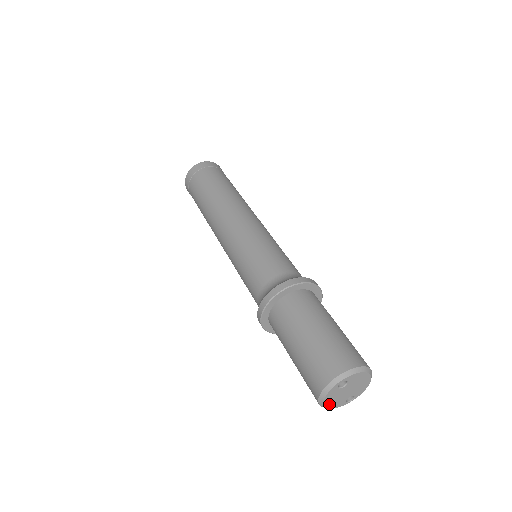
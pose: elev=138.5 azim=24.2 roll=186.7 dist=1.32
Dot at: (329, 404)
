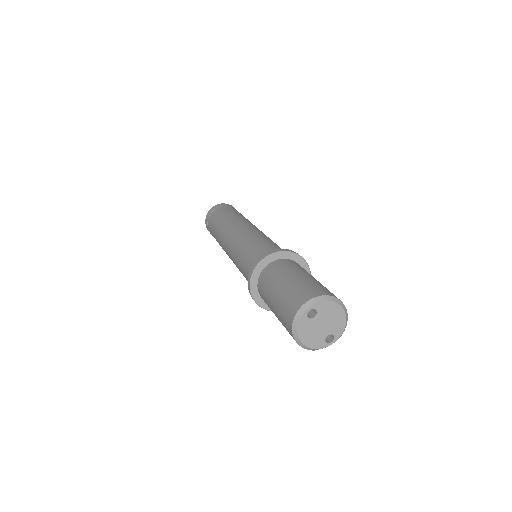
Dot at: (306, 341)
